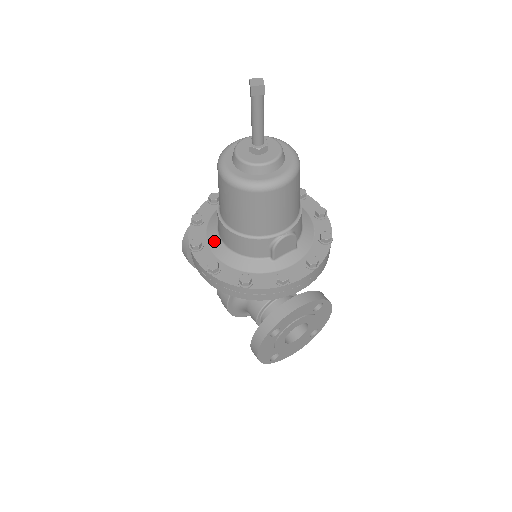
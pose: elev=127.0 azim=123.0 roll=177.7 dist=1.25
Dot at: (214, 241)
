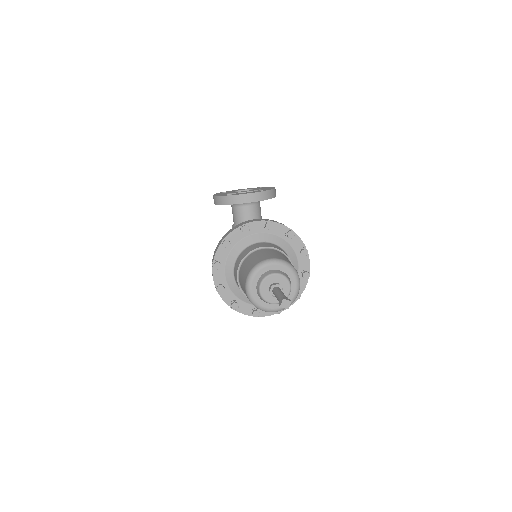
Dot at: (229, 268)
